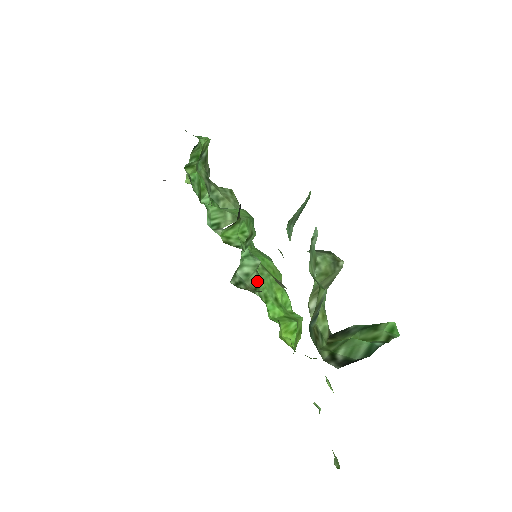
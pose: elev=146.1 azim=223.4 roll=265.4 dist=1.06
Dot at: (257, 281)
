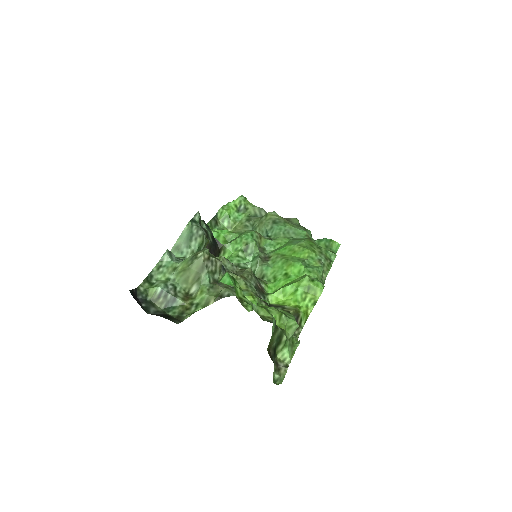
Dot at: (263, 271)
